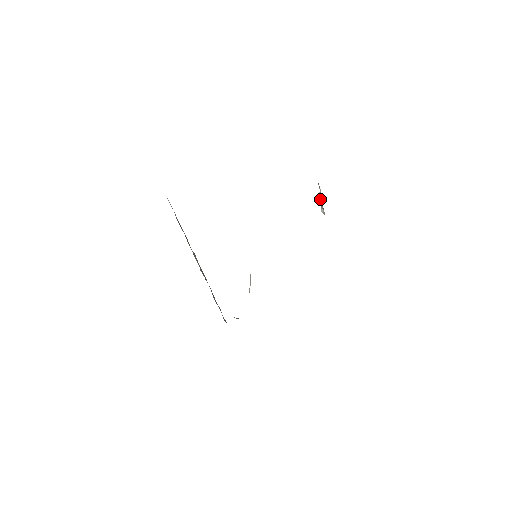
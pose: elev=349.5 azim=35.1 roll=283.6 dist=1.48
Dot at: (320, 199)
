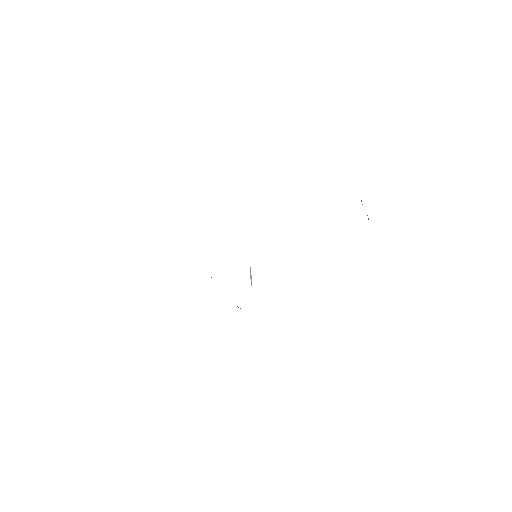
Dot at: occluded
